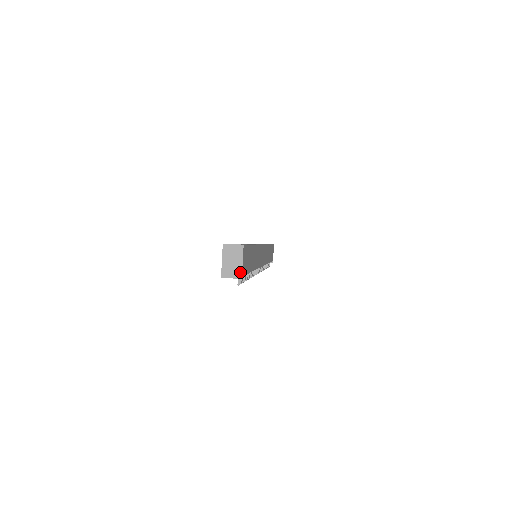
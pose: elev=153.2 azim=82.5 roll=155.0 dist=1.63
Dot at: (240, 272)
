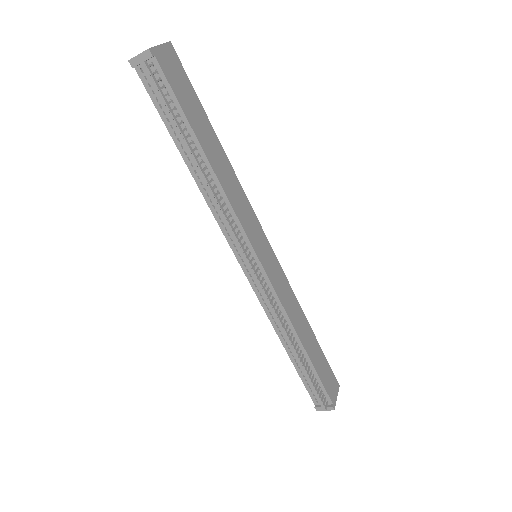
Dot at: (151, 48)
